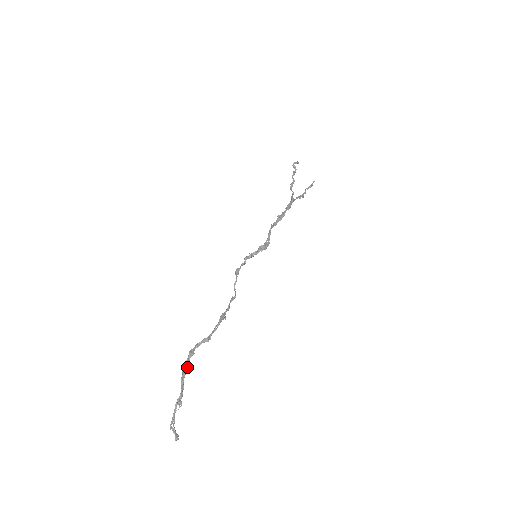
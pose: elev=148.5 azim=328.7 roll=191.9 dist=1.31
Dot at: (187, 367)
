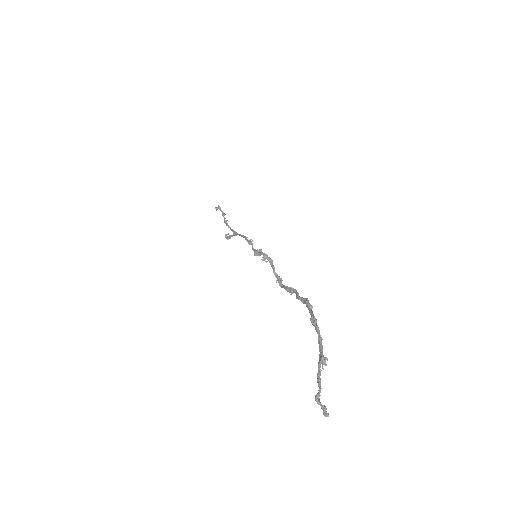
Dot at: (314, 318)
